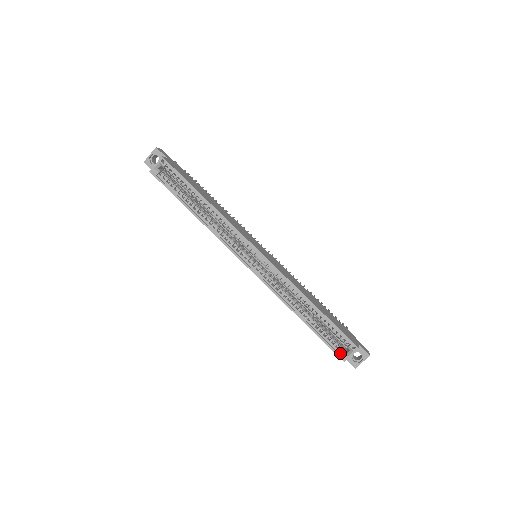
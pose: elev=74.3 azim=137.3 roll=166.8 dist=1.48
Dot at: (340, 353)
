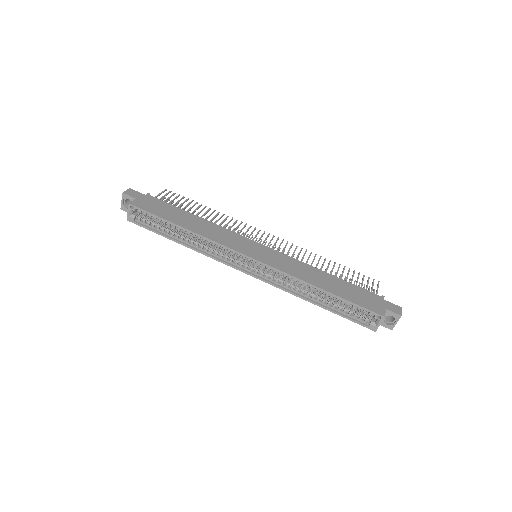
Dot at: (368, 324)
